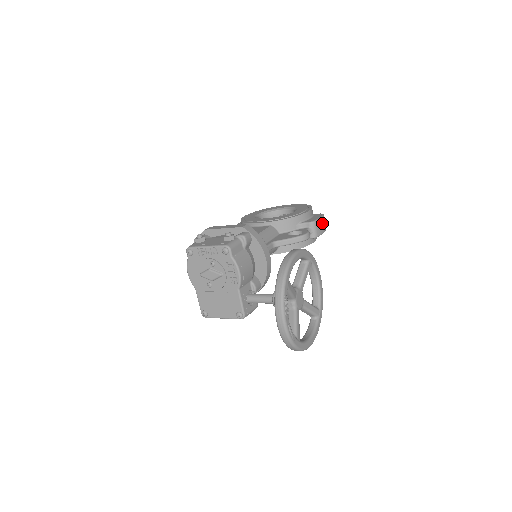
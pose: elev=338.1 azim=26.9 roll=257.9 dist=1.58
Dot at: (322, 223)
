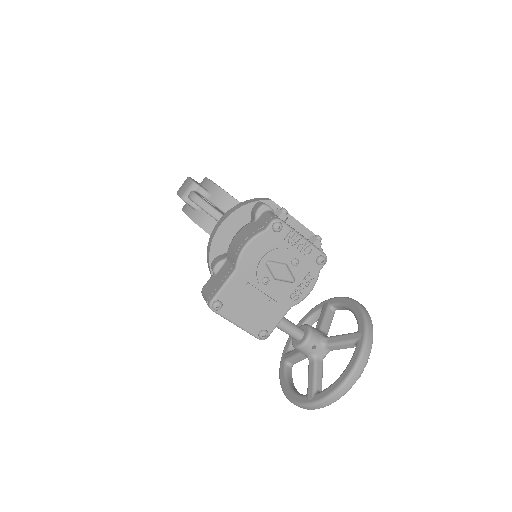
Dot at: occluded
